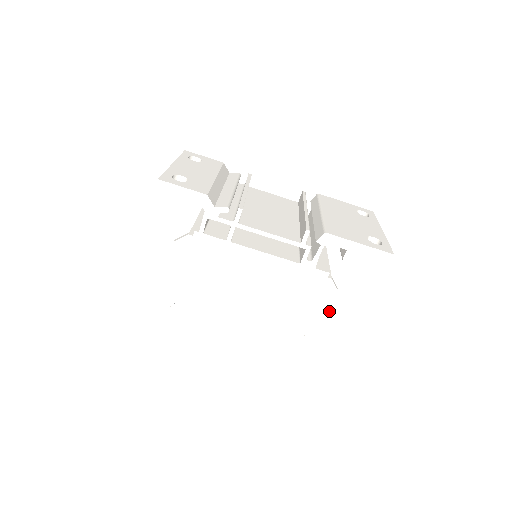
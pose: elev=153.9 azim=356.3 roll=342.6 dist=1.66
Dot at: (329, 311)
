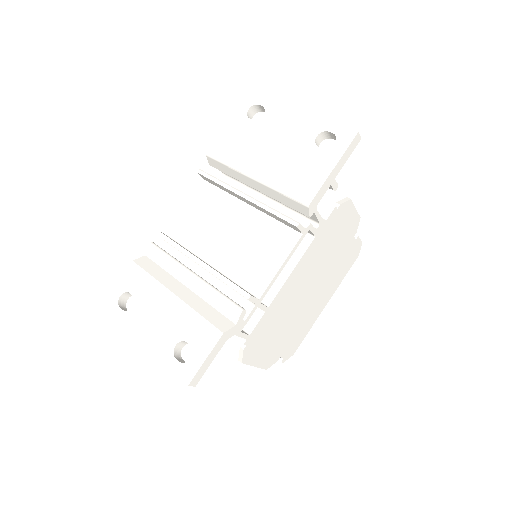
Dot at: (356, 211)
